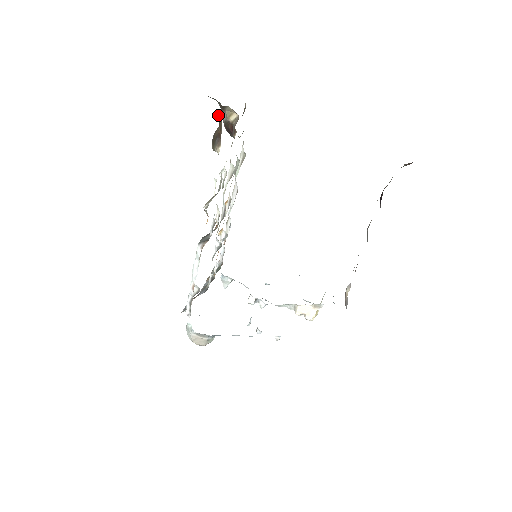
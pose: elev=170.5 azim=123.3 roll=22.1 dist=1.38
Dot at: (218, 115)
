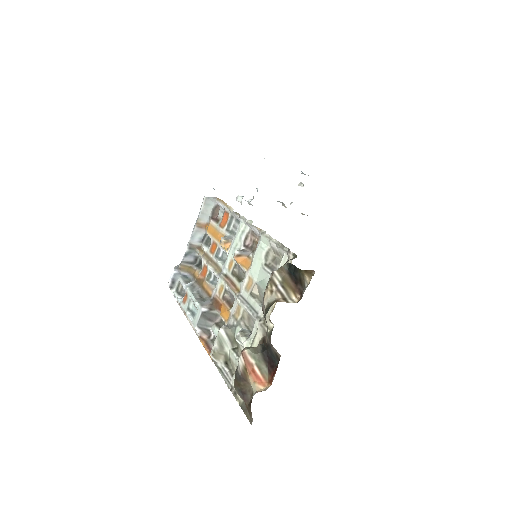
Dot at: (250, 410)
